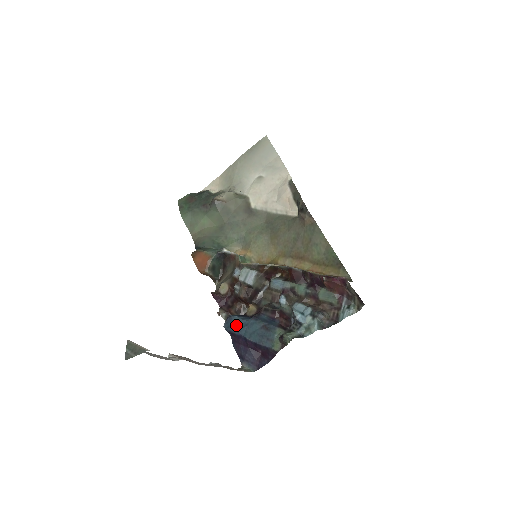
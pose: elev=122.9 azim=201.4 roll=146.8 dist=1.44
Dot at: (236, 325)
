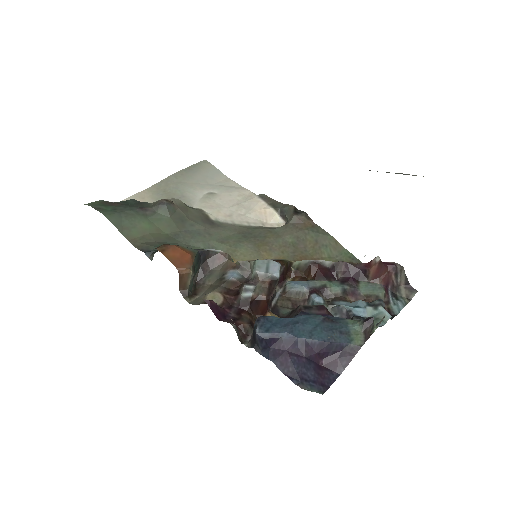
Dot at: (280, 325)
